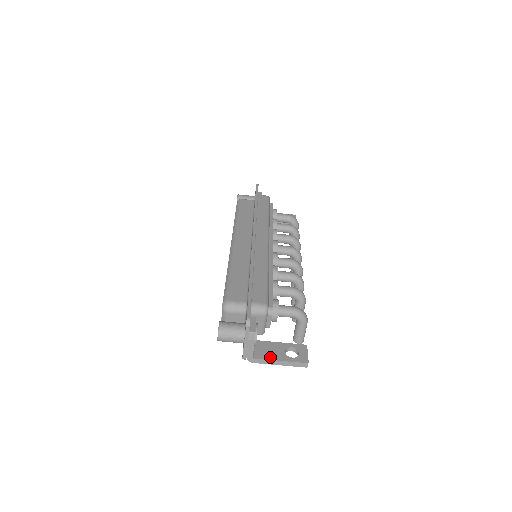
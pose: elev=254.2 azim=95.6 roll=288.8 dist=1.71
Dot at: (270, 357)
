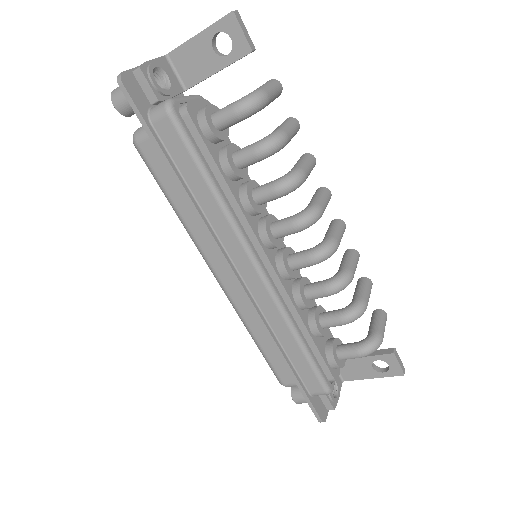
Dot at: (359, 377)
